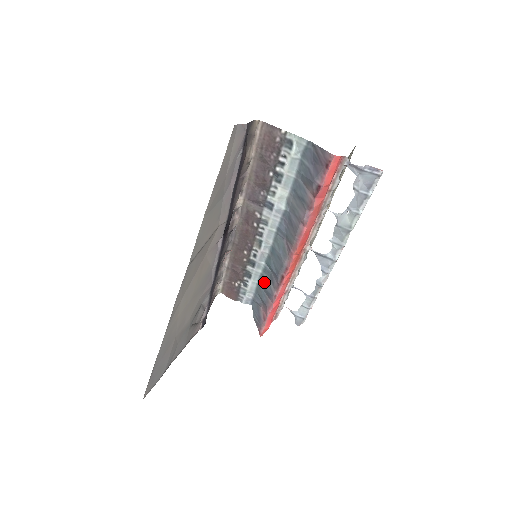
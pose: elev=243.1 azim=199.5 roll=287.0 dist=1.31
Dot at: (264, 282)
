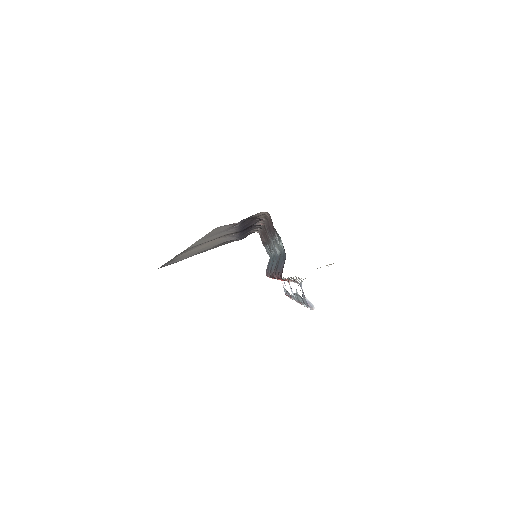
Dot at: (271, 261)
